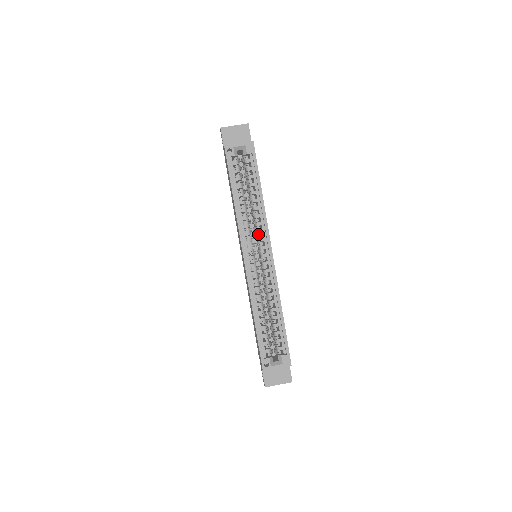
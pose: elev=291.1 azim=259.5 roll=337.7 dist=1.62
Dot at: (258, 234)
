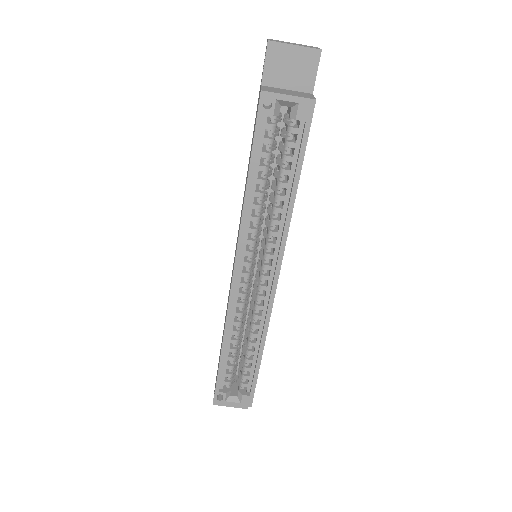
Dot at: (267, 246)
